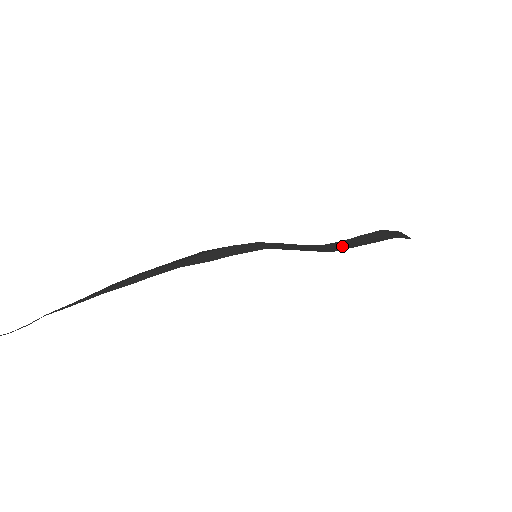
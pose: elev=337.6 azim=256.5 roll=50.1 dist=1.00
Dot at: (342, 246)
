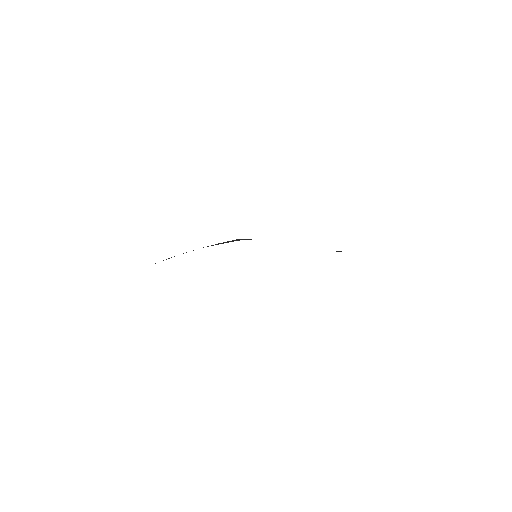
Dot at: occluded
